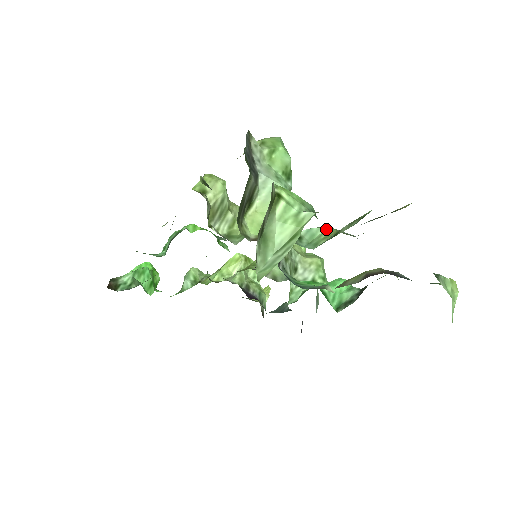
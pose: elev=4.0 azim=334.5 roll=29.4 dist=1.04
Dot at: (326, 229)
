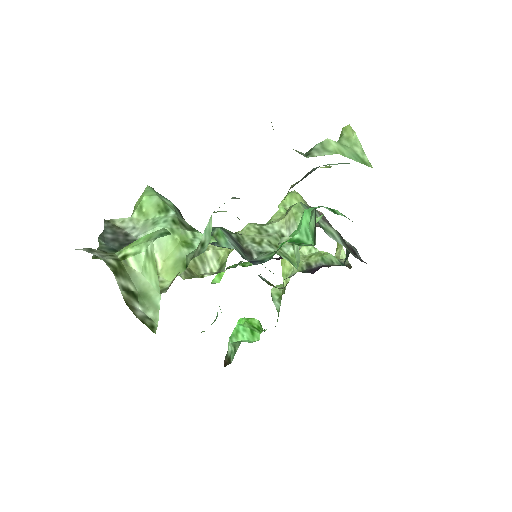
Dot at: (211, 217)
